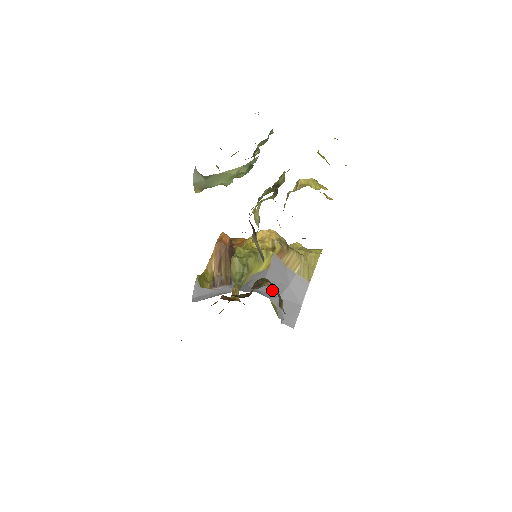
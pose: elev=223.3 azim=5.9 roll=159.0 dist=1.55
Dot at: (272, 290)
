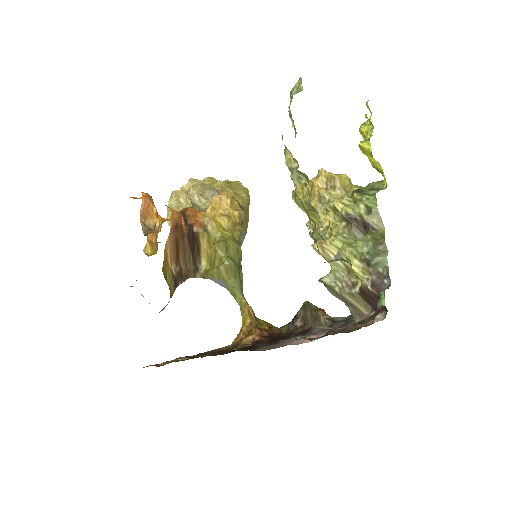
Dot at: occluded
